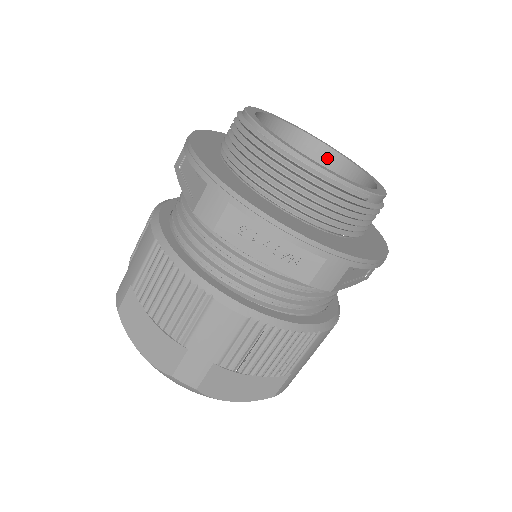
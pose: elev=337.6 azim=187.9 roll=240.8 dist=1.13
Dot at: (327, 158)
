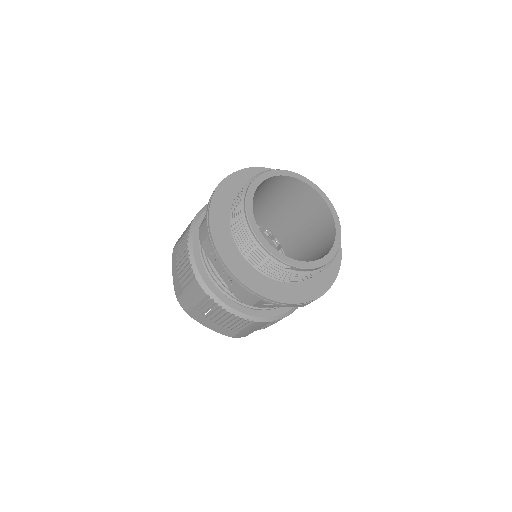
Dot at: (327, 216)
